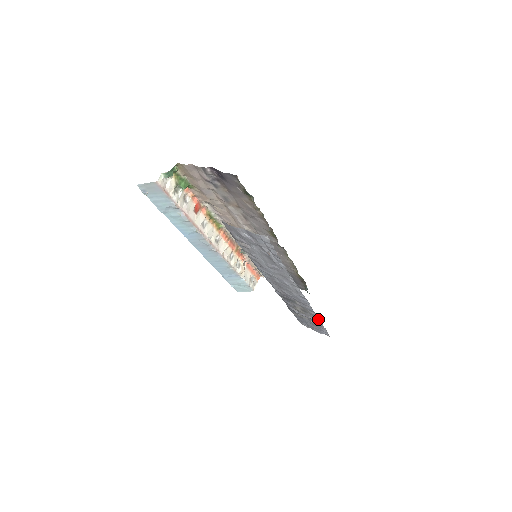
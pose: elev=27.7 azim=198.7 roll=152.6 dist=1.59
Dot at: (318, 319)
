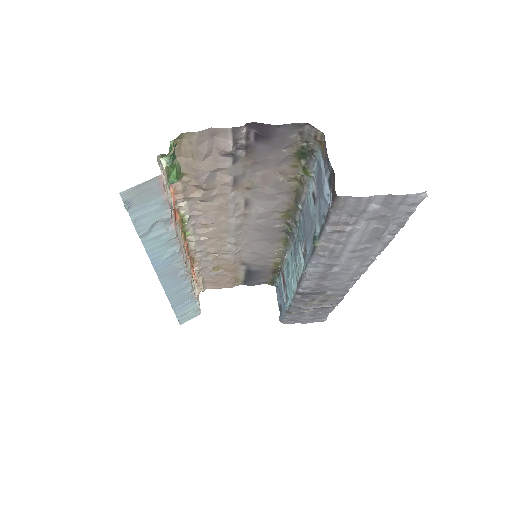
Dot at: (337, 303)
